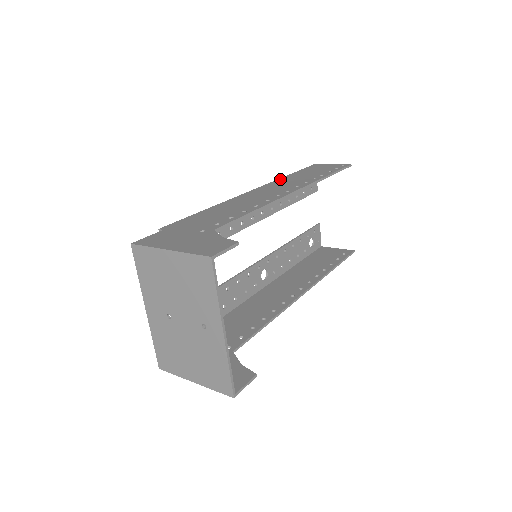
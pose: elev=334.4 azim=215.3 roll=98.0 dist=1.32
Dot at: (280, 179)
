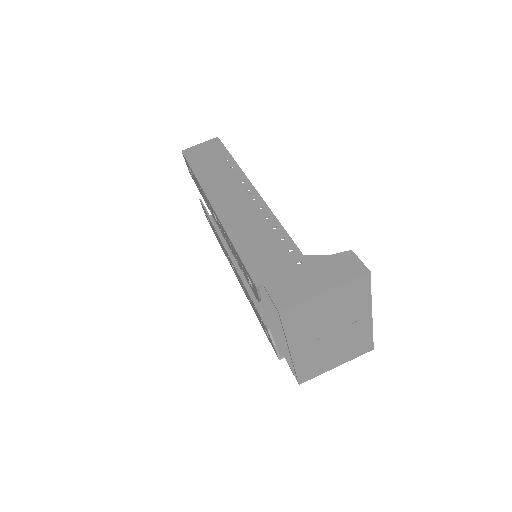
Dot at: (202, 182)
